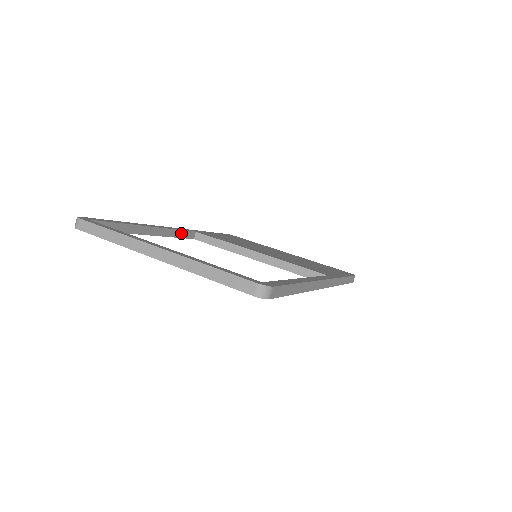
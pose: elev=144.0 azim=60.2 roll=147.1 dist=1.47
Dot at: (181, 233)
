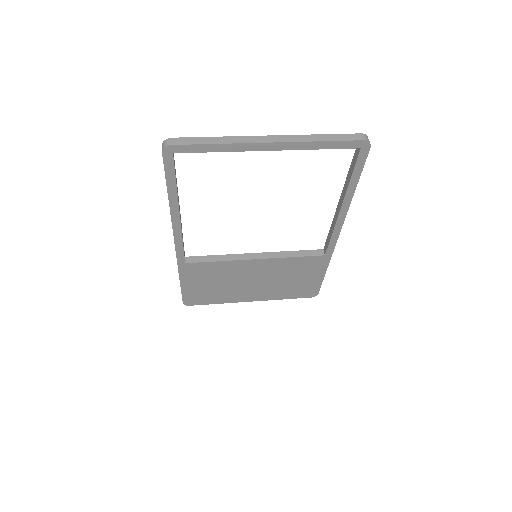
Dot at: (183, 245)
